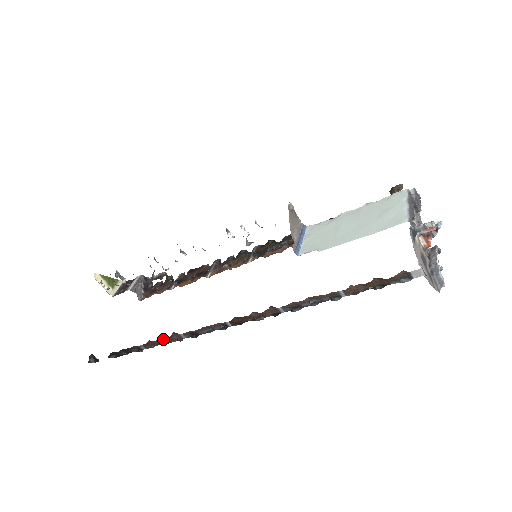
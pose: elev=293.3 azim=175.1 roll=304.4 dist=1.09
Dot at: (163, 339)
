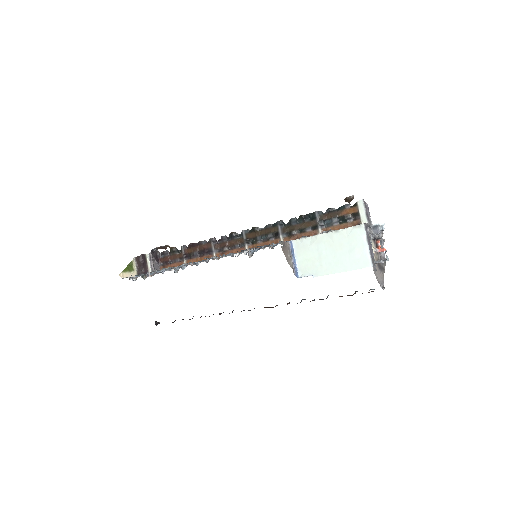
Dot at: occluded
